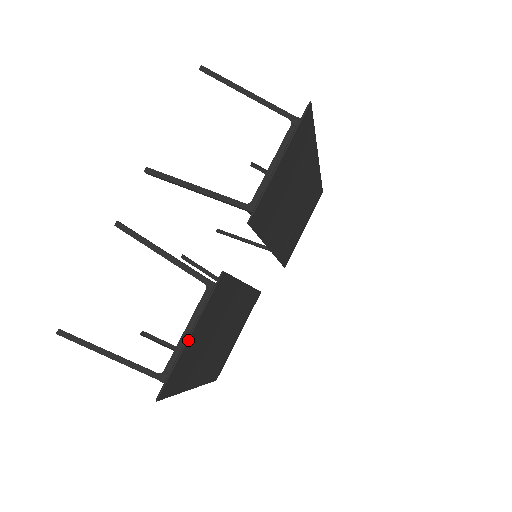
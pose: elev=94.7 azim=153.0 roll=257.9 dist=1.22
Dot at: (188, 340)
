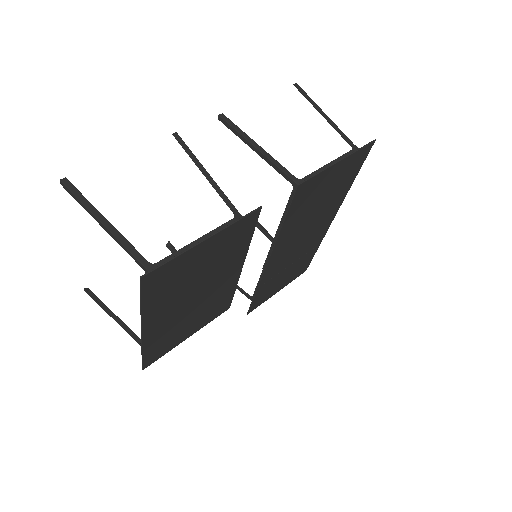
Dot at: (202, 242)
